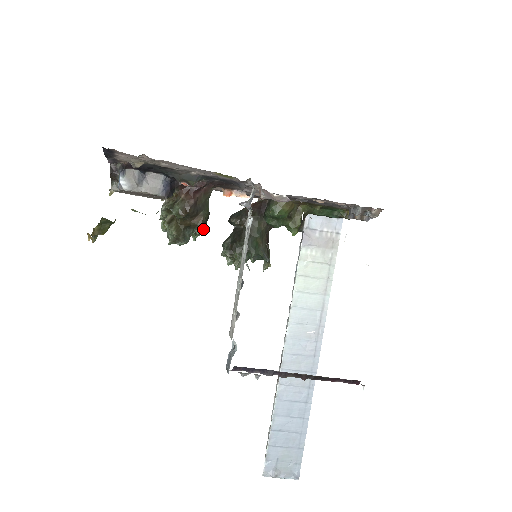
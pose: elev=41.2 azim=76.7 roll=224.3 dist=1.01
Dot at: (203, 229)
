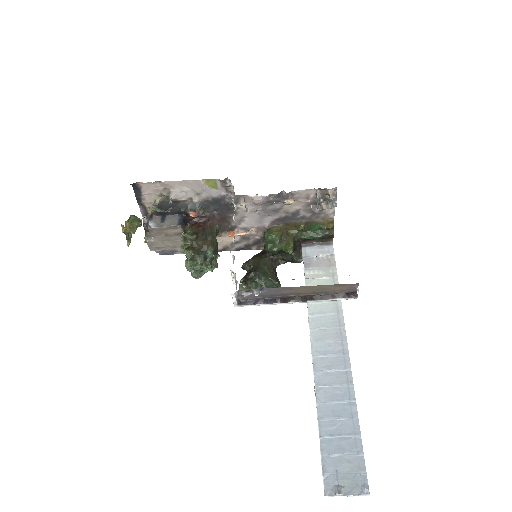
Dot at: (214, 253)
